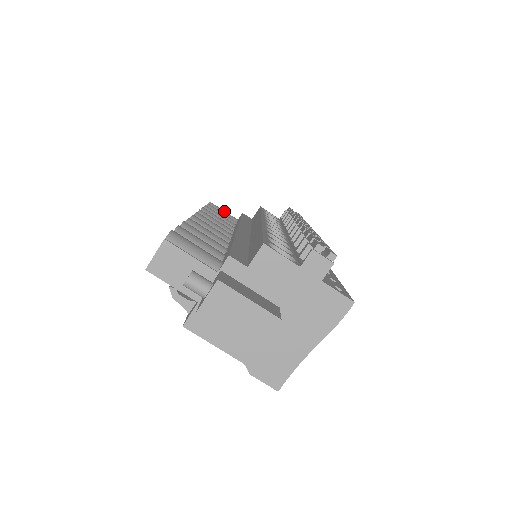
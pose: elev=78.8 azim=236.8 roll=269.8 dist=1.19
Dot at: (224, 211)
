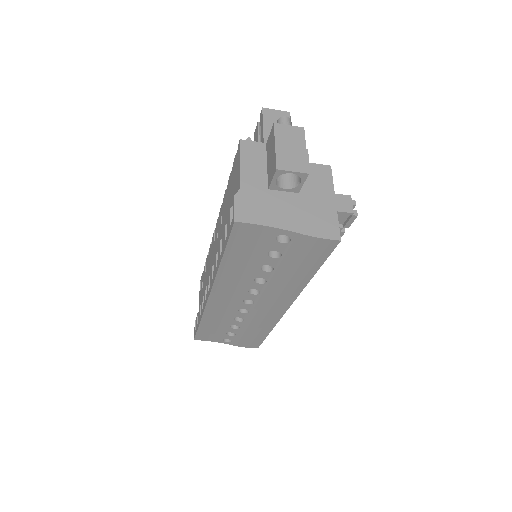
Dot at: occluded
